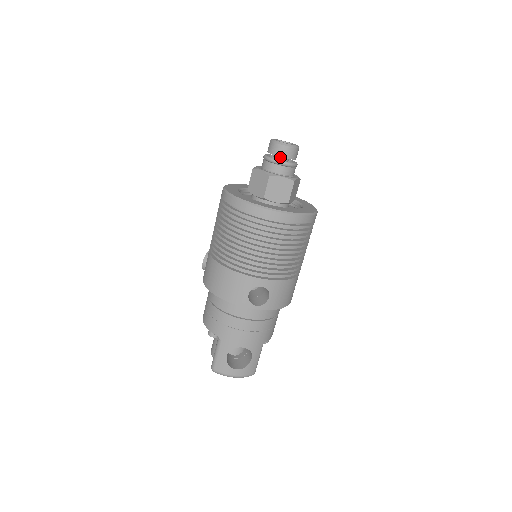
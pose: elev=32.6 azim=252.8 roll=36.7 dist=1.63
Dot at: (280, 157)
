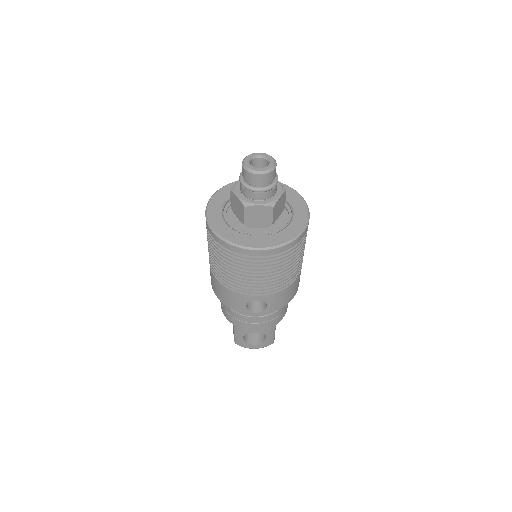
Dot at: occluded
